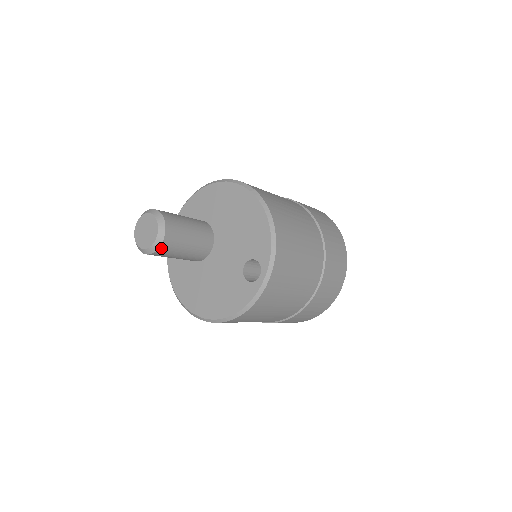
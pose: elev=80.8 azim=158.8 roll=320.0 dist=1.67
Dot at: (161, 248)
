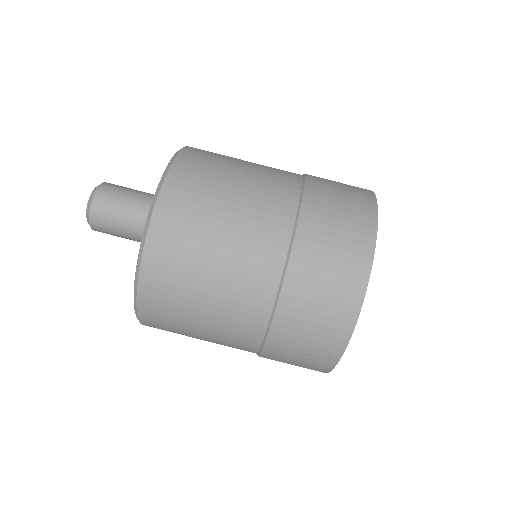
Dot at: (93, 224)
